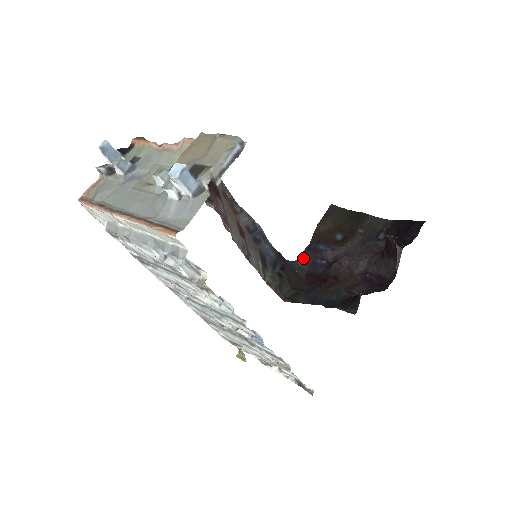
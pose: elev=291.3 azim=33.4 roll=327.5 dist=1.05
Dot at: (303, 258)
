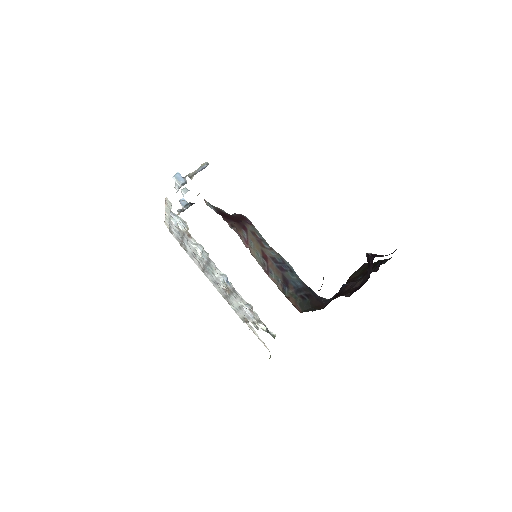
Dot at: occluded
